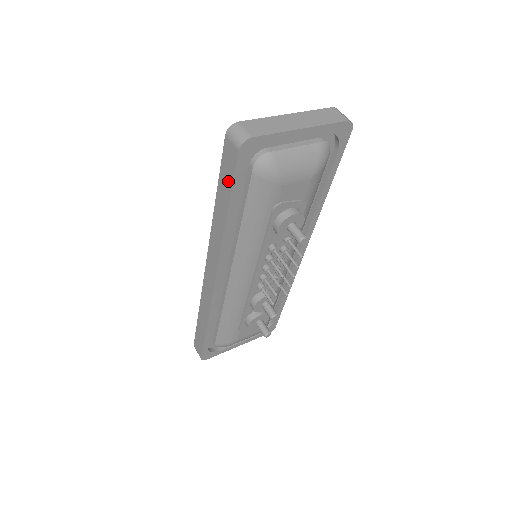
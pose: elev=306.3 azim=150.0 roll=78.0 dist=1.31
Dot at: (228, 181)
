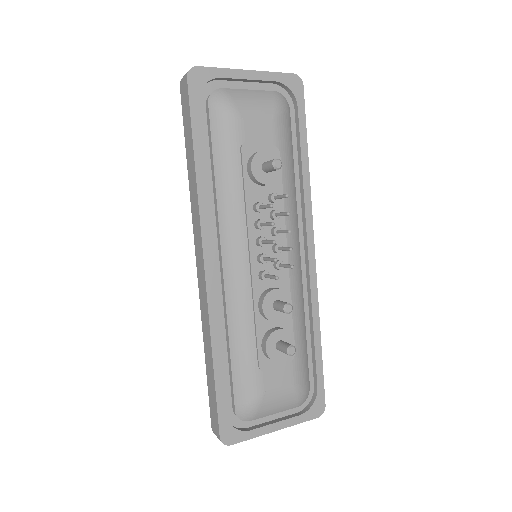
Dot at: (188, 121)
